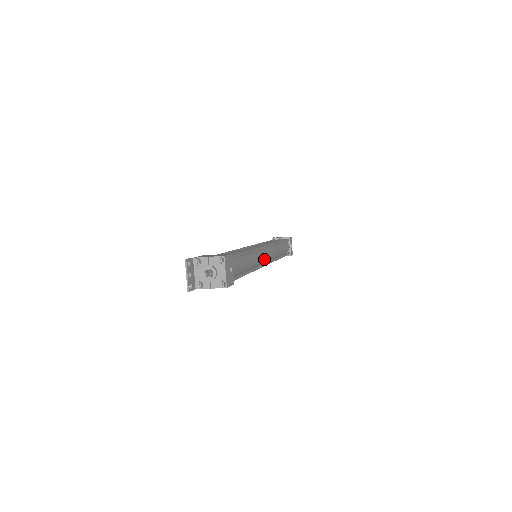
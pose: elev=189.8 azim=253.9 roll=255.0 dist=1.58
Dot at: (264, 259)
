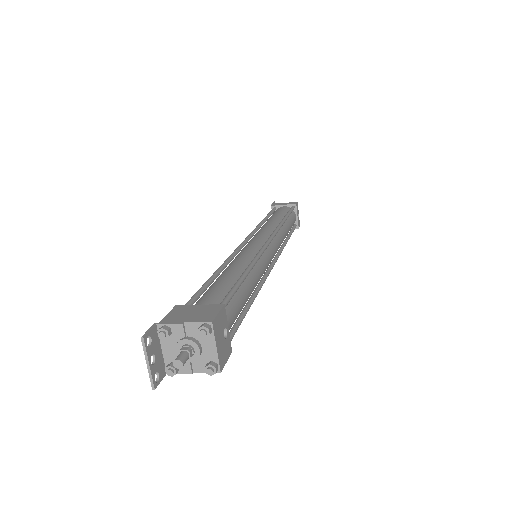
Dot at: (269, 262)
